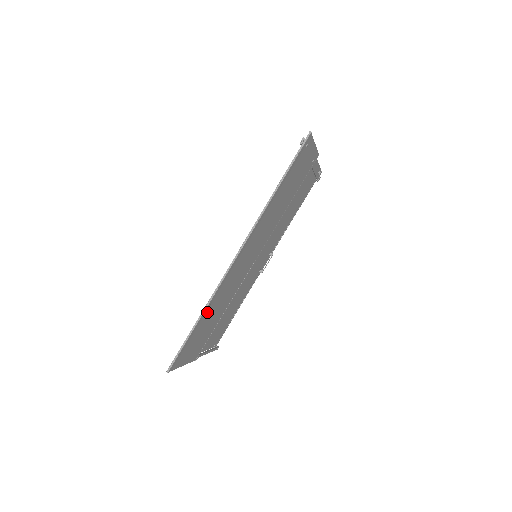
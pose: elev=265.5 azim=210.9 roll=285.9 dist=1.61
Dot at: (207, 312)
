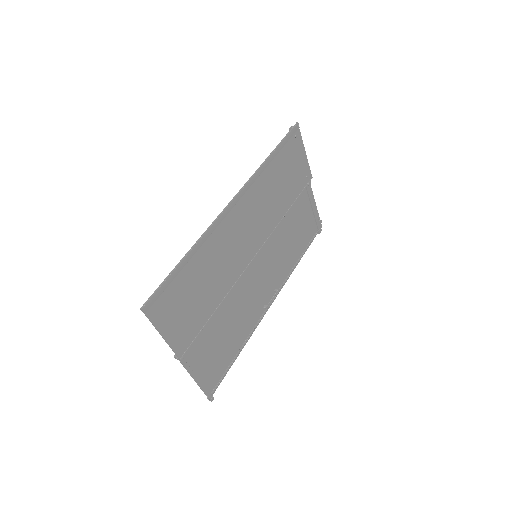
Dot at: (197, 259)
